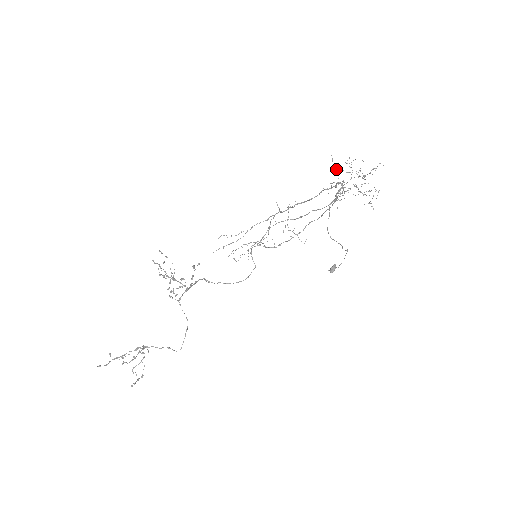
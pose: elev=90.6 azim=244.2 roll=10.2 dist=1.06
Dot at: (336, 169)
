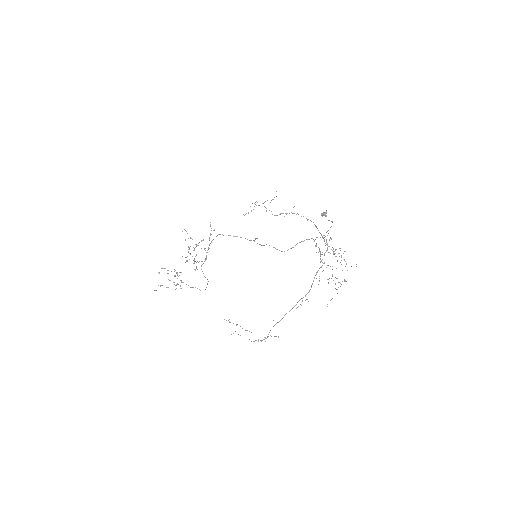
Dot at: occluded
